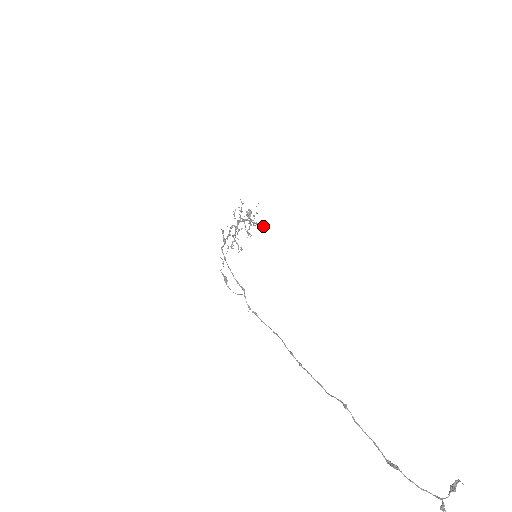
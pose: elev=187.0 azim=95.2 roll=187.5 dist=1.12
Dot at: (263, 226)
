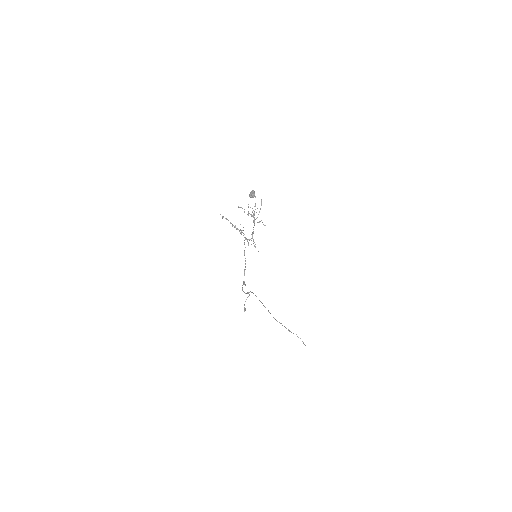
Dot at: (261, 202)
